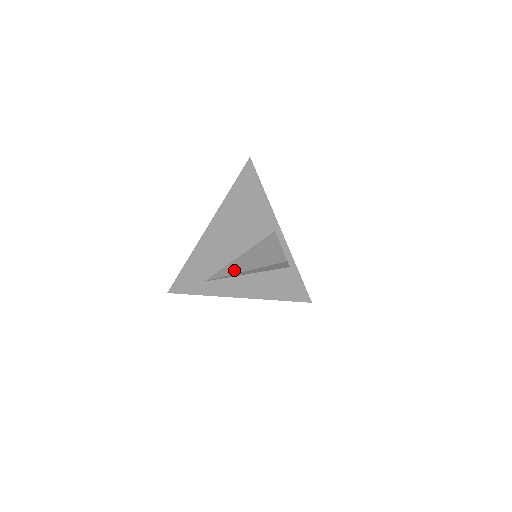
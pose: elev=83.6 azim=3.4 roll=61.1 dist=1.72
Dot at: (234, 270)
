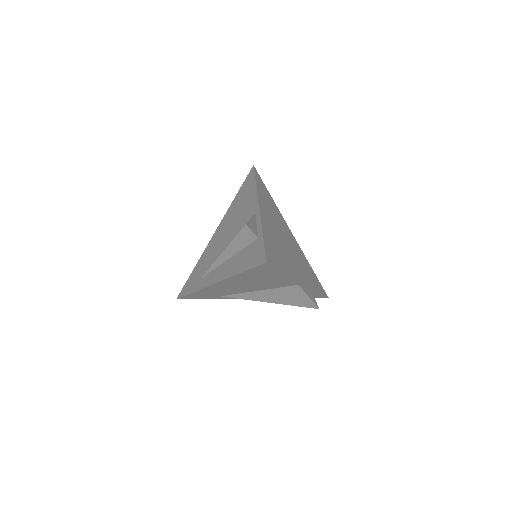
Dot at: occluded
